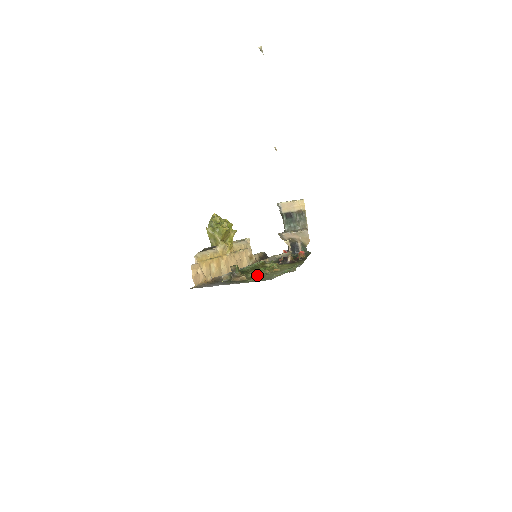
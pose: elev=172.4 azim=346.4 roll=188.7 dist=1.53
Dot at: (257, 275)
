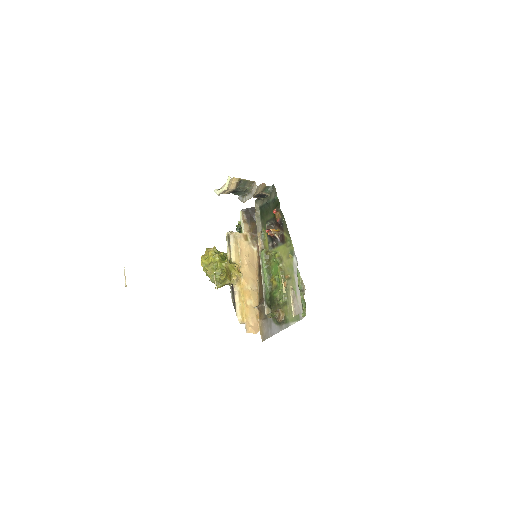
Dot at: (285, 302)
